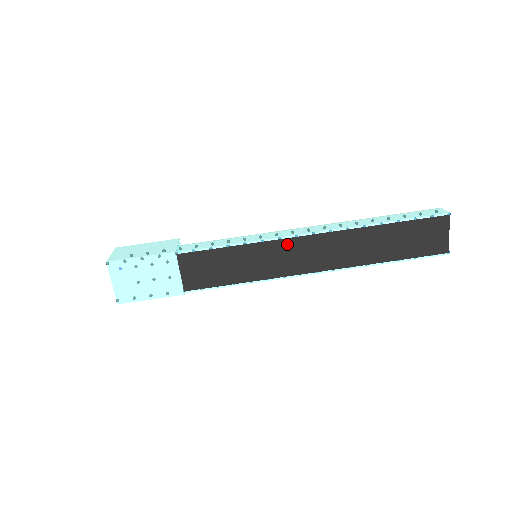
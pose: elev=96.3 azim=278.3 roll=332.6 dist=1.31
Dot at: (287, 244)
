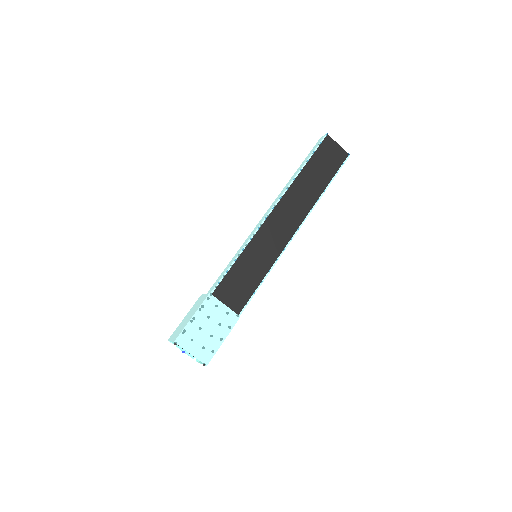
Dot at: (266, 227)
